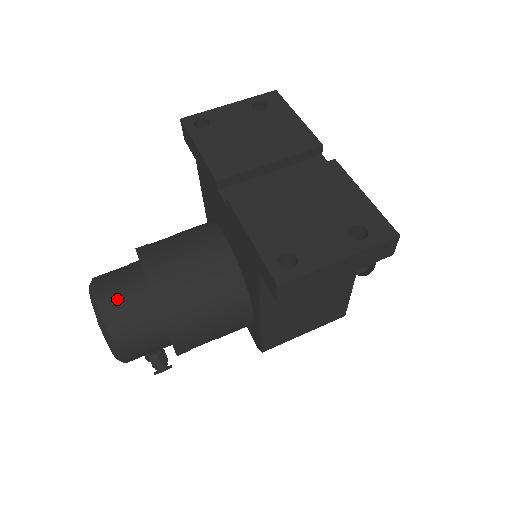
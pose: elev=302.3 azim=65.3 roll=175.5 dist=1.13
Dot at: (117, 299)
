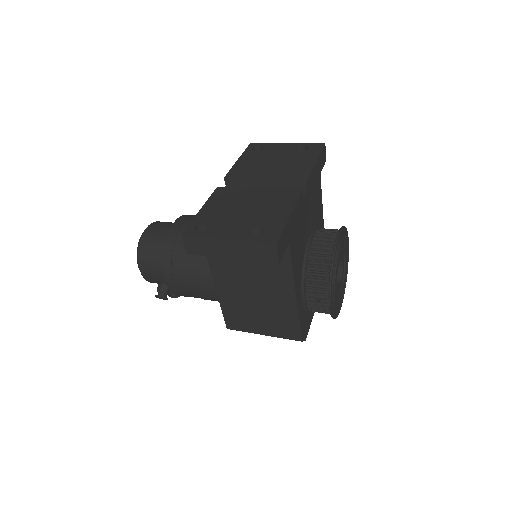
Dot at: (154, 233)
